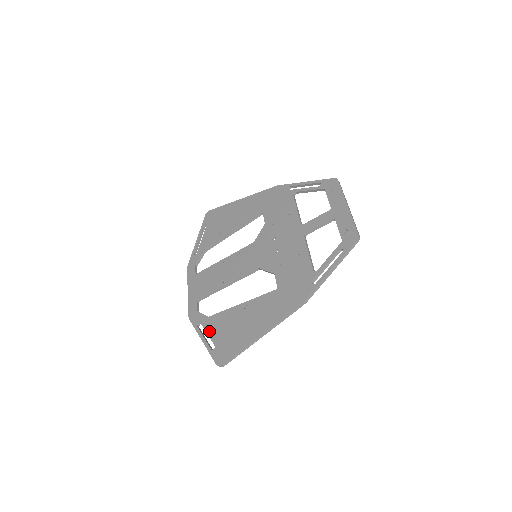
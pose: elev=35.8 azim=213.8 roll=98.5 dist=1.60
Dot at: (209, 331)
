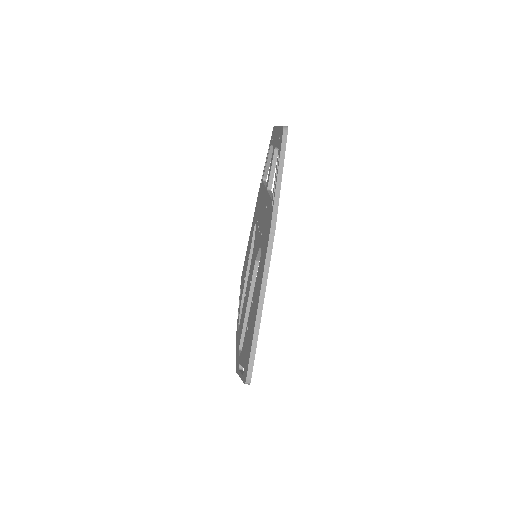
Dot at: (242, 361)
